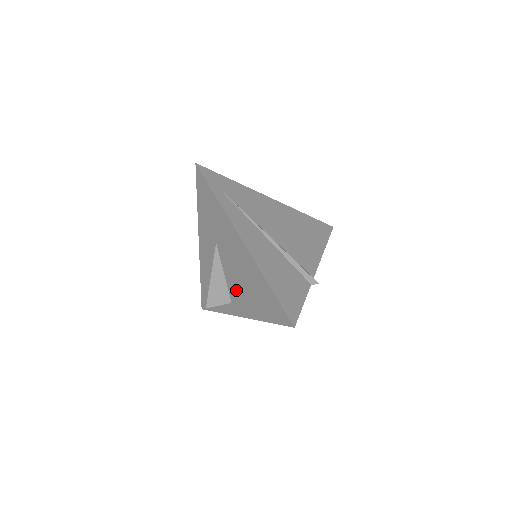
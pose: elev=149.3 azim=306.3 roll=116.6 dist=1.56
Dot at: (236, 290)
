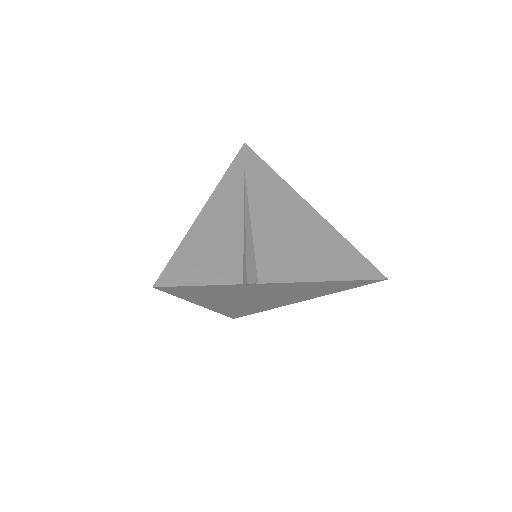
Dot at: occluded
